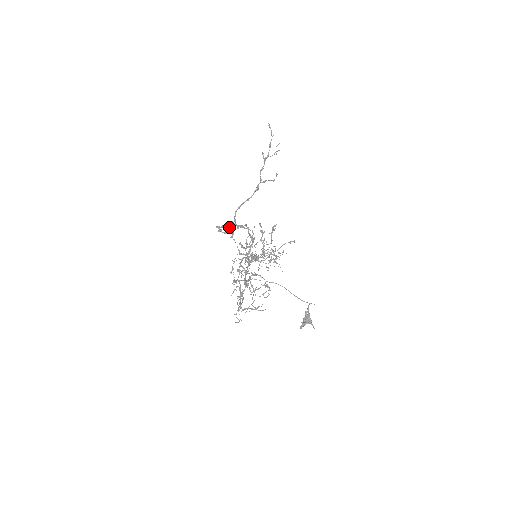
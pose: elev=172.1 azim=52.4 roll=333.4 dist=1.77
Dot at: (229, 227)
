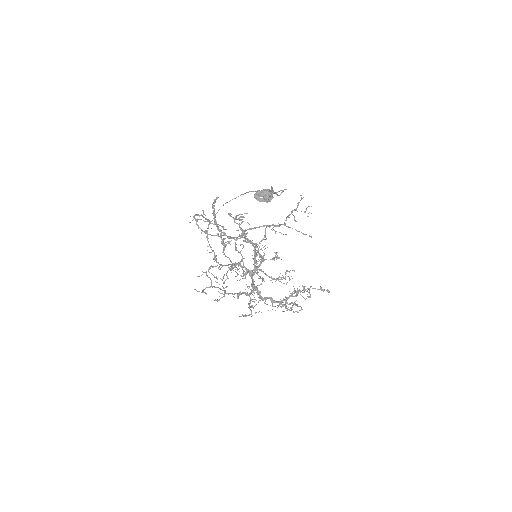
Dot at: (235, 242)
